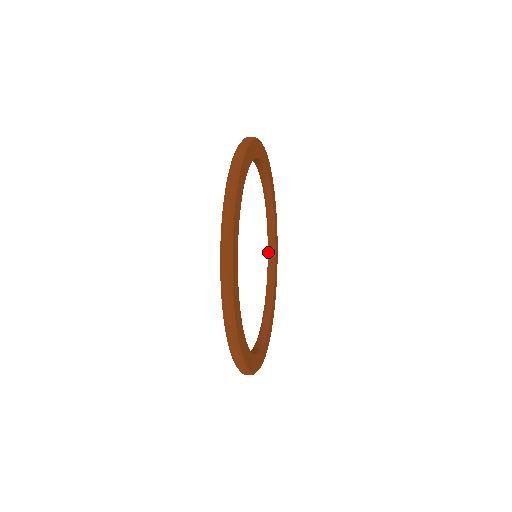
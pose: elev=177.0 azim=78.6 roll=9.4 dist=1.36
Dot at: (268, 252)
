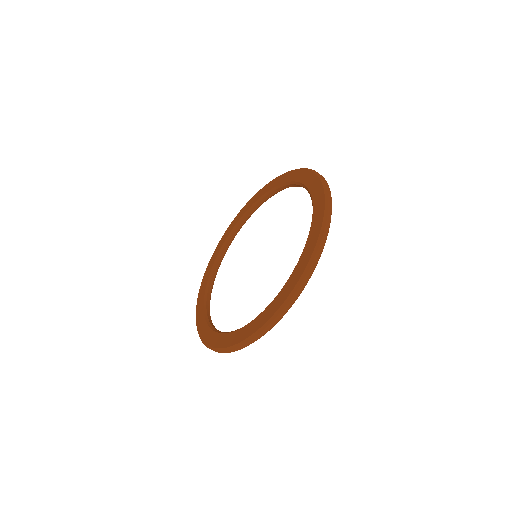
Dot at: (206, 319)
